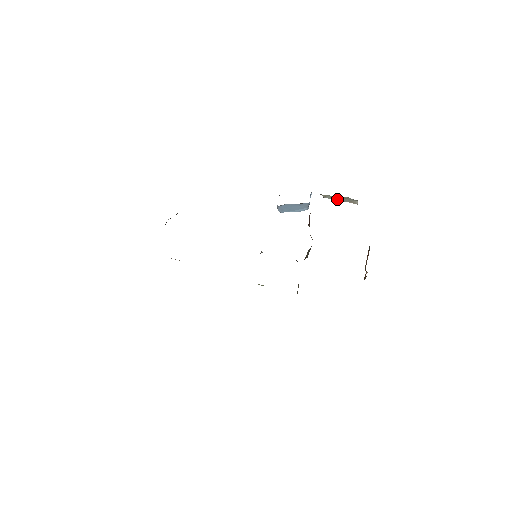
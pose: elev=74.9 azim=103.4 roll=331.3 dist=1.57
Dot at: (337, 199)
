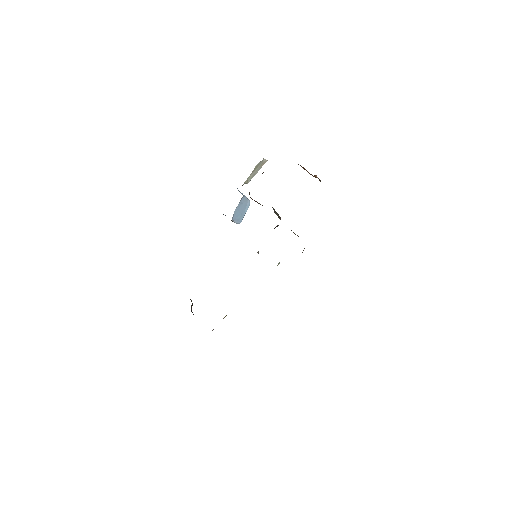
Dot at: (254, 174)
